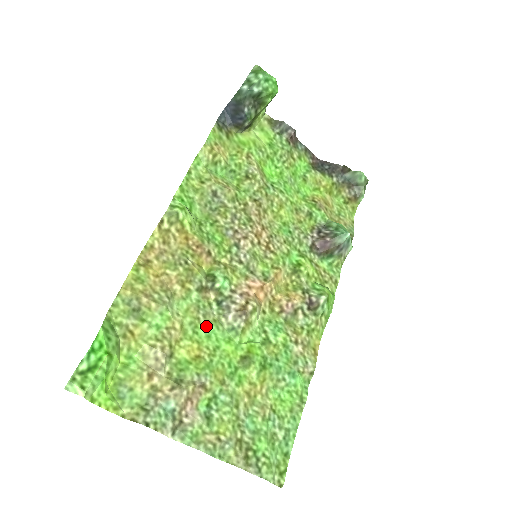
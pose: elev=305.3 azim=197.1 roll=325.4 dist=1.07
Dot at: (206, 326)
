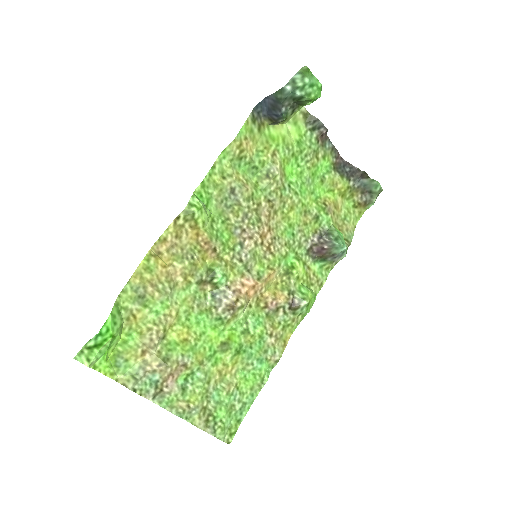
Dot at: (198, 314)
